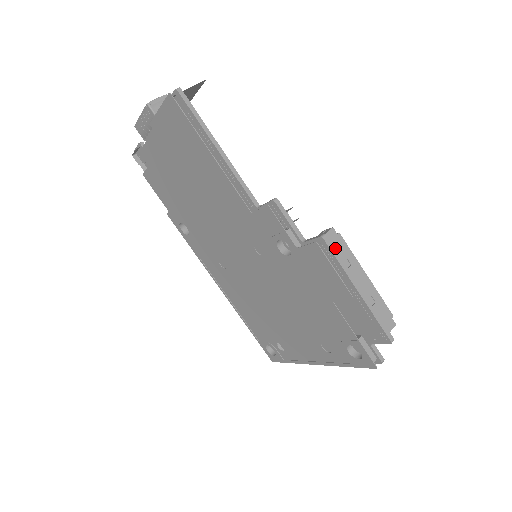
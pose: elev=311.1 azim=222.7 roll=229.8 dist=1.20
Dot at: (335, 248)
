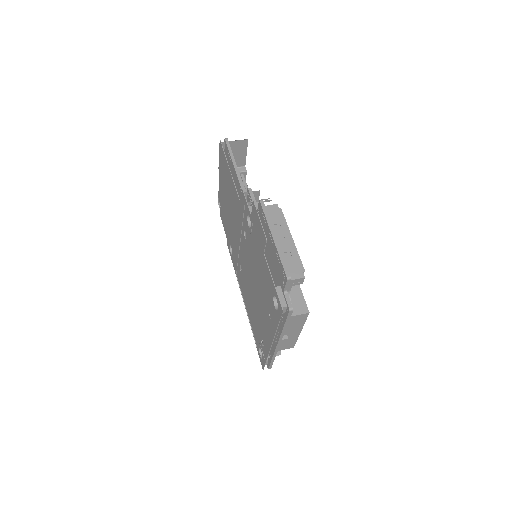
Dot at: (273, 215)
